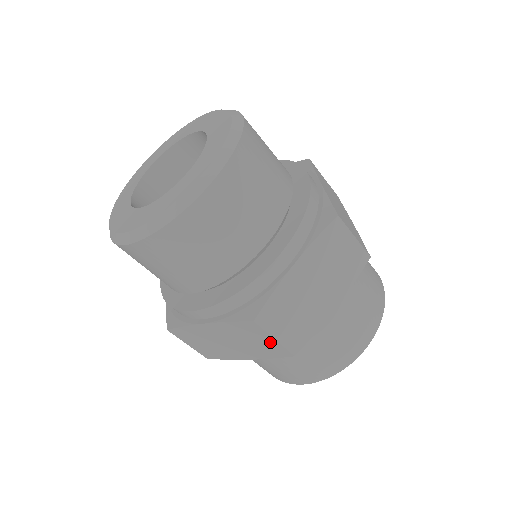
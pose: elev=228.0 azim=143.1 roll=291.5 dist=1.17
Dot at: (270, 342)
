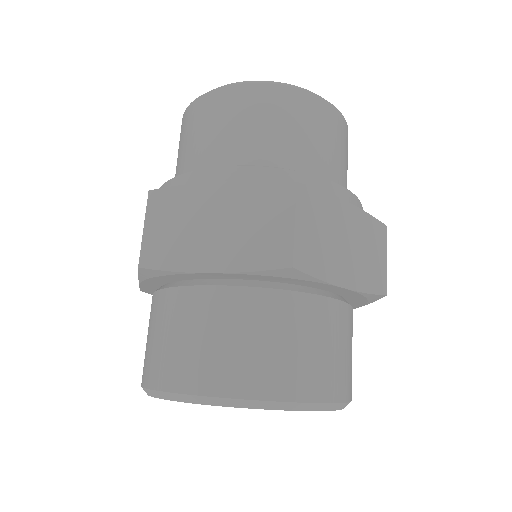
Dot at: (282, 229)
